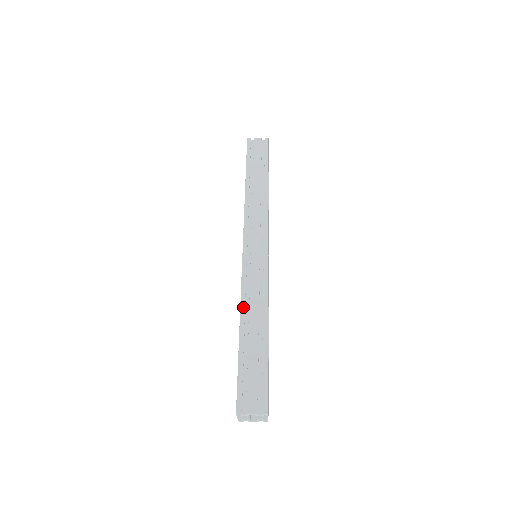
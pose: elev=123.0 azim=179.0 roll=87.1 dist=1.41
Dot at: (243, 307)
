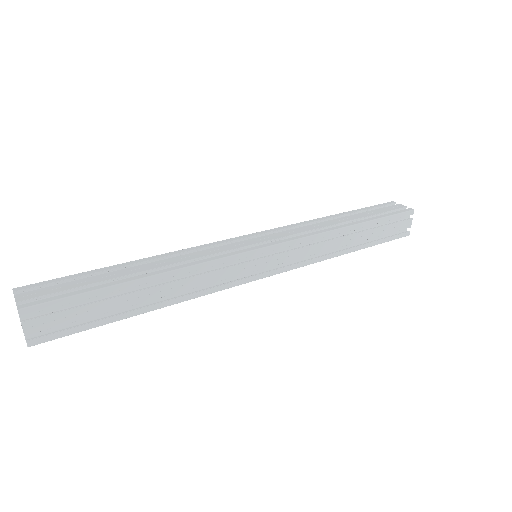
Dot at: (169, 254)
